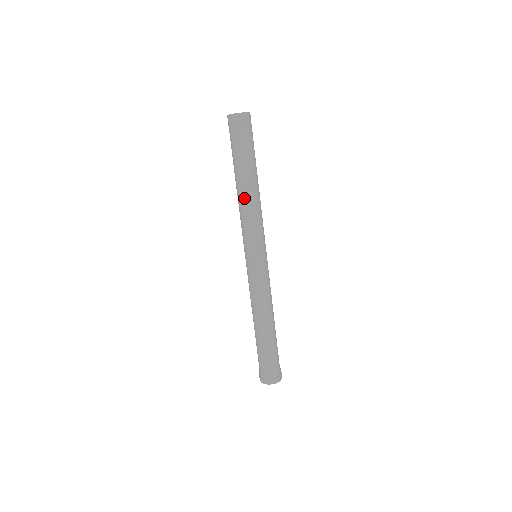
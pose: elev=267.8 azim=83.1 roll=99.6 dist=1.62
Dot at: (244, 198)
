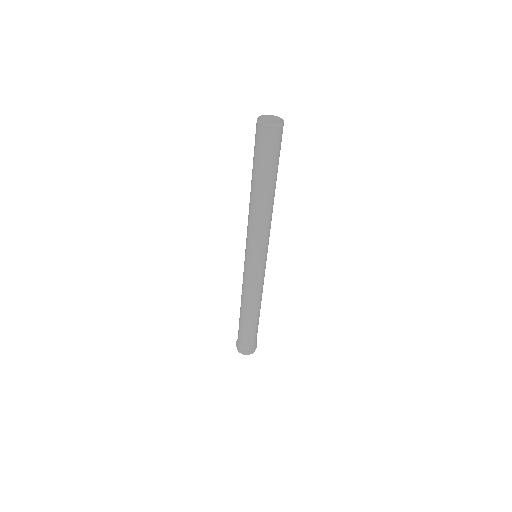
Dot at: (257, 209)
